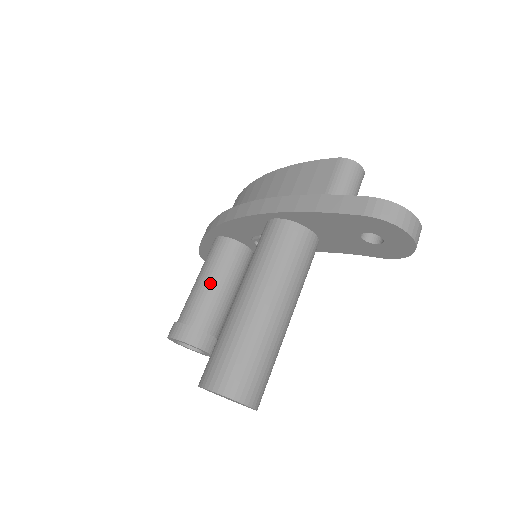
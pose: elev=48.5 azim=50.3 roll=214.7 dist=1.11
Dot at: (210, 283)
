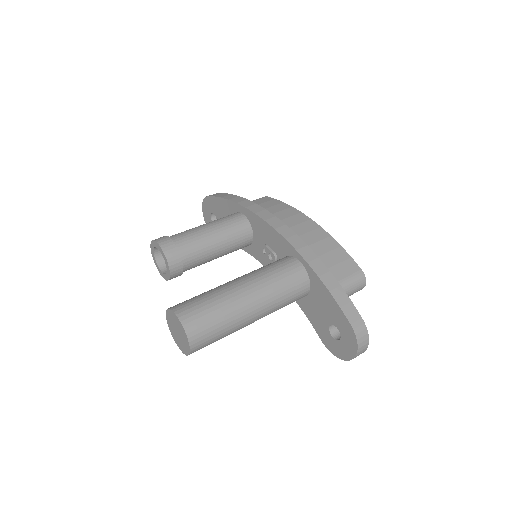
Dot at: (215, 240)
